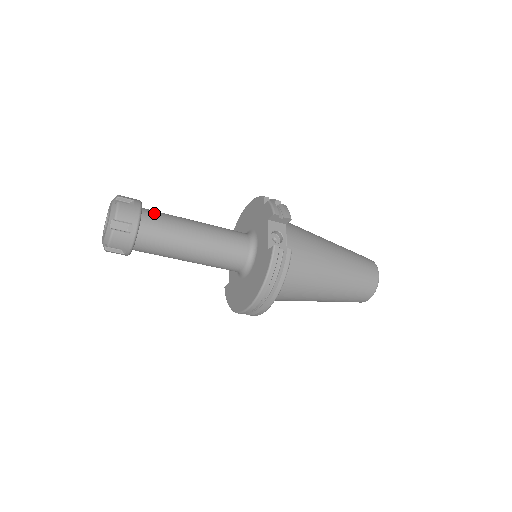
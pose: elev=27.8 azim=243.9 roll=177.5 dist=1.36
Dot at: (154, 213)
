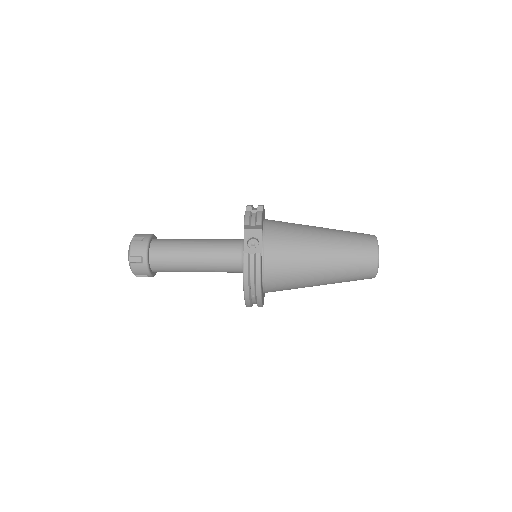
Dot at: (161, 242)
